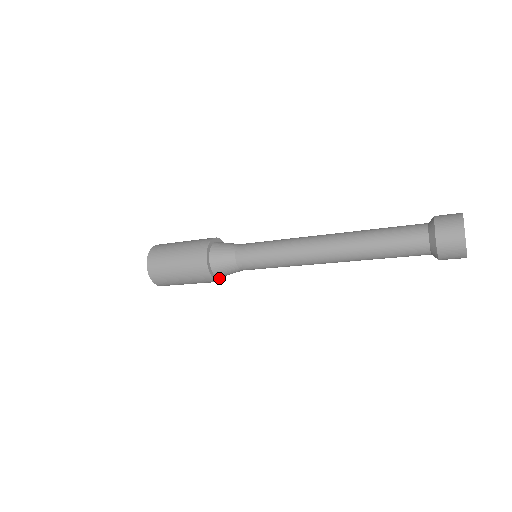
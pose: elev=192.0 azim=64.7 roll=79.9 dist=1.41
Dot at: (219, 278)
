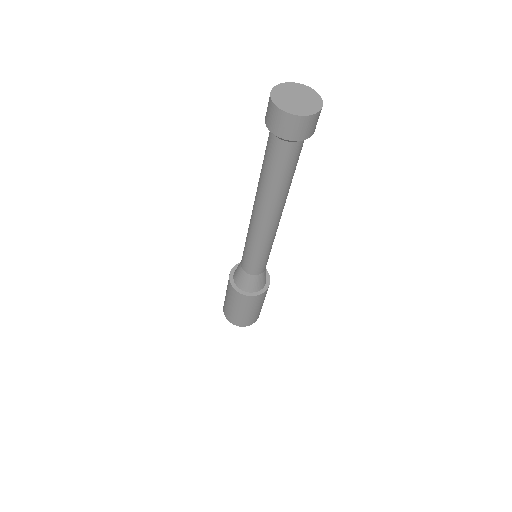
Dot at: (250, 293)
